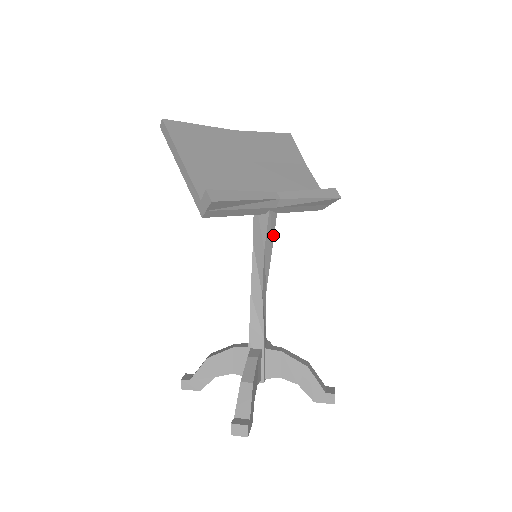
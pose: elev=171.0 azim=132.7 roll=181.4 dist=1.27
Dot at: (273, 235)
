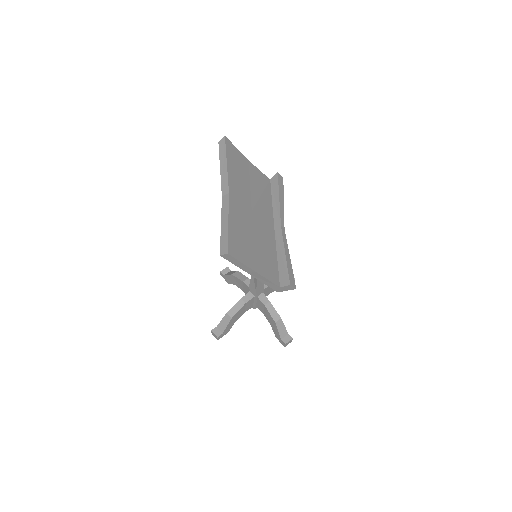
Dot at: occluded
